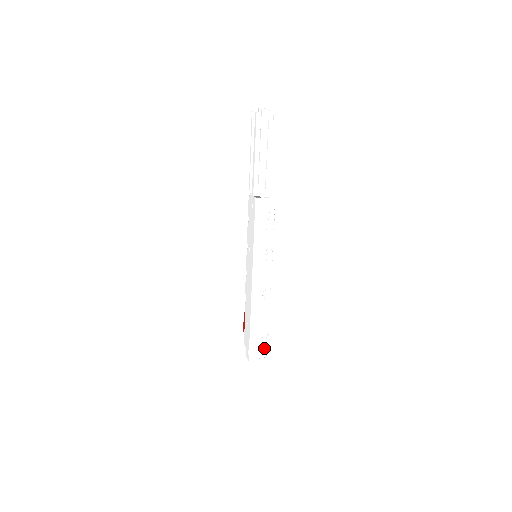
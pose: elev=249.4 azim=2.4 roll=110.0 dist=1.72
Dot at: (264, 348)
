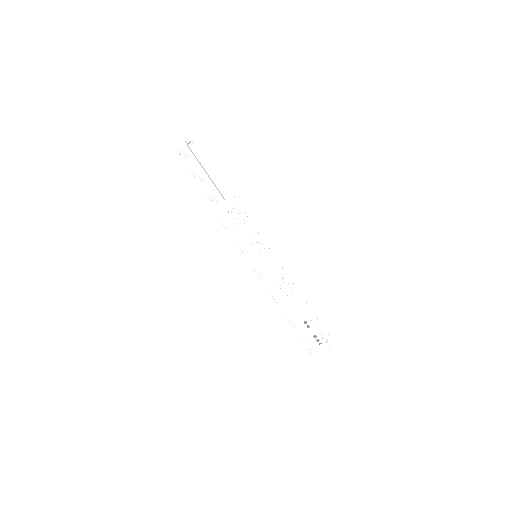
Dot at: (320, 337)
